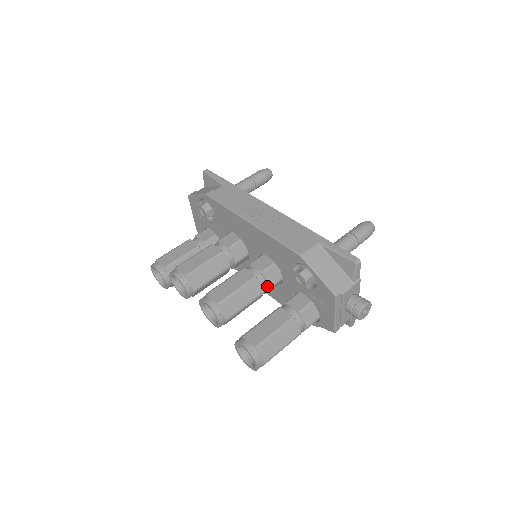
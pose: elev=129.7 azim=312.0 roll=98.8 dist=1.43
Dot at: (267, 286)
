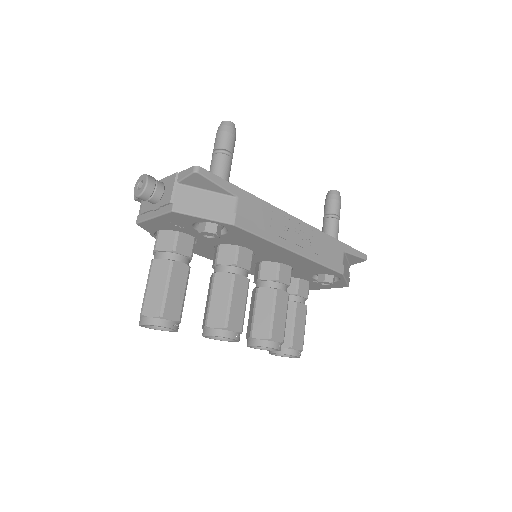
Dot at: occluded
